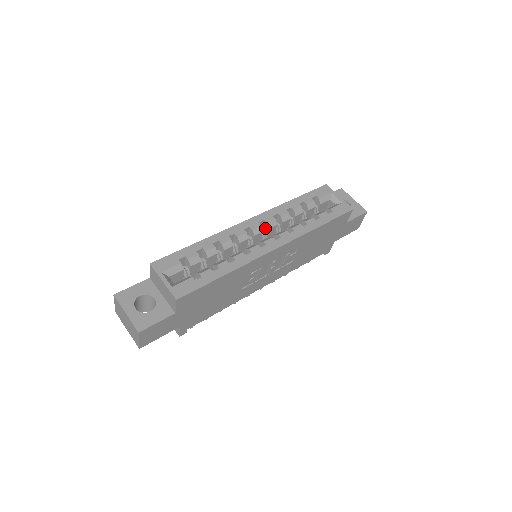
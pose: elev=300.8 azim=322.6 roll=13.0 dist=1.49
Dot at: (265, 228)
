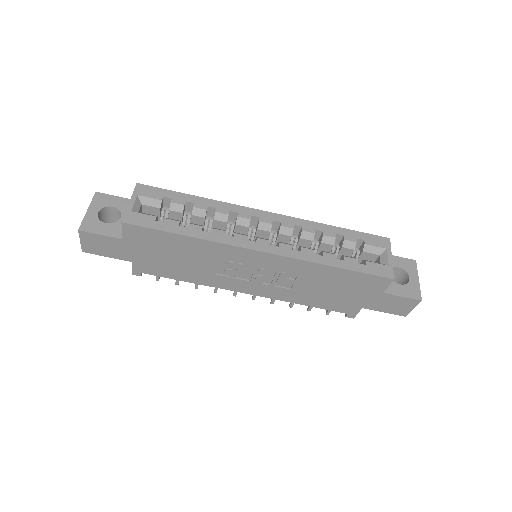
Dot at: (278, 232)
